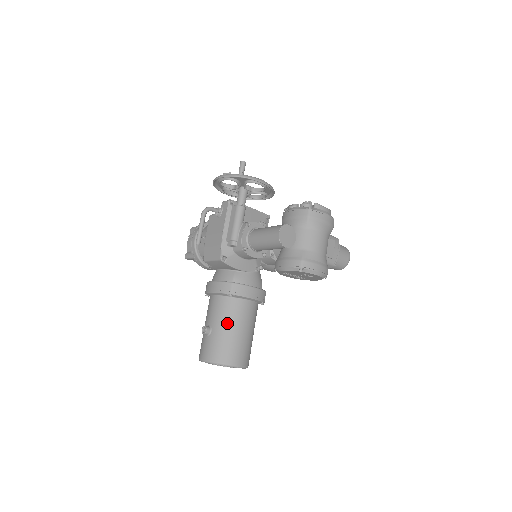
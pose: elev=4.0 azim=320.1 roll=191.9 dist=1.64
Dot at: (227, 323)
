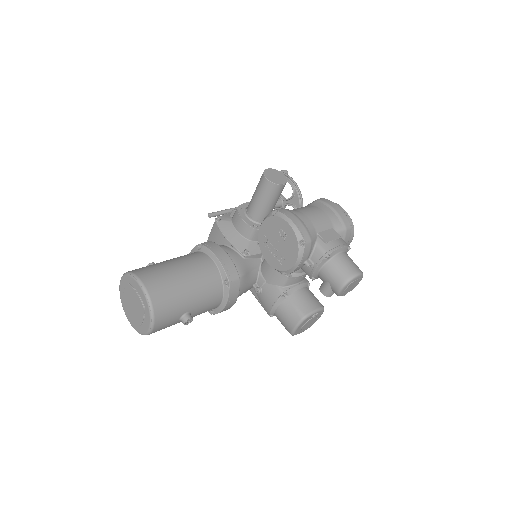
Dot at: (173, 259)
